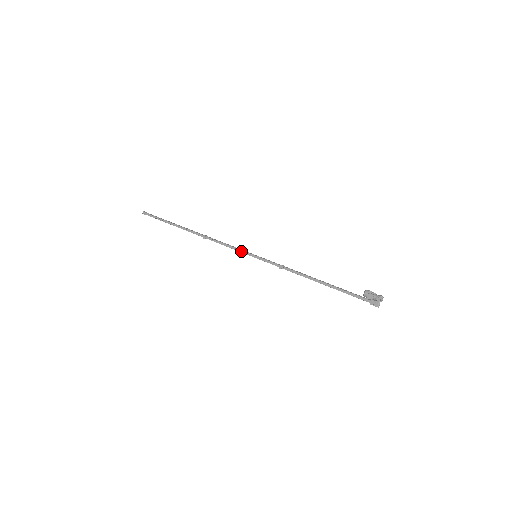
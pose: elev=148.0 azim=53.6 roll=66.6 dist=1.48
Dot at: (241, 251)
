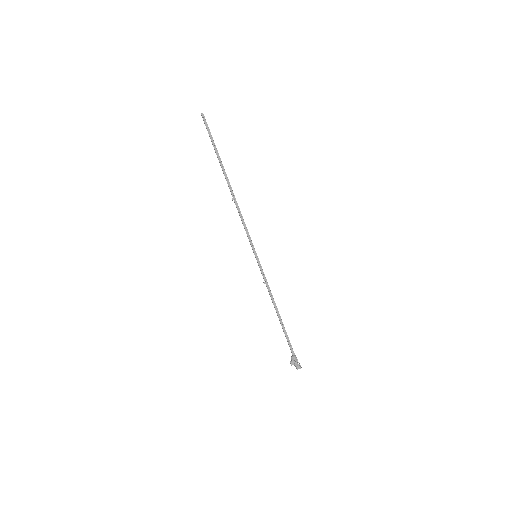
Dot at: (249, 241)
